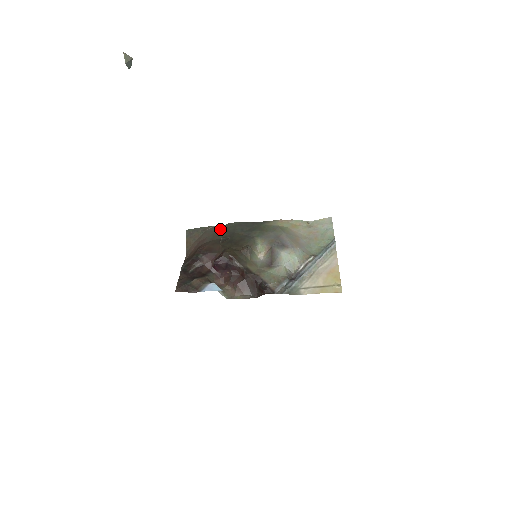
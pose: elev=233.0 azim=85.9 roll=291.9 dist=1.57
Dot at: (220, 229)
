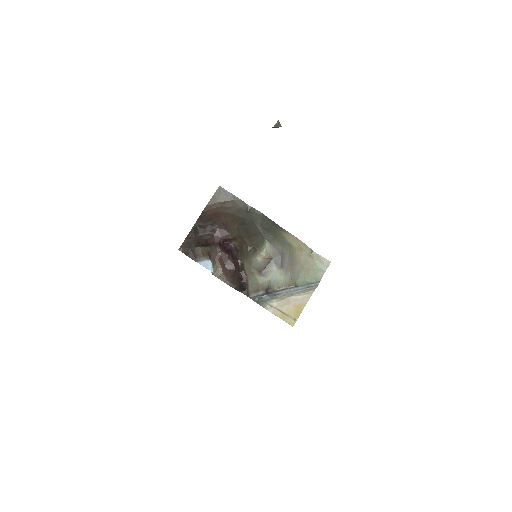
Dot at: (246, 208)
